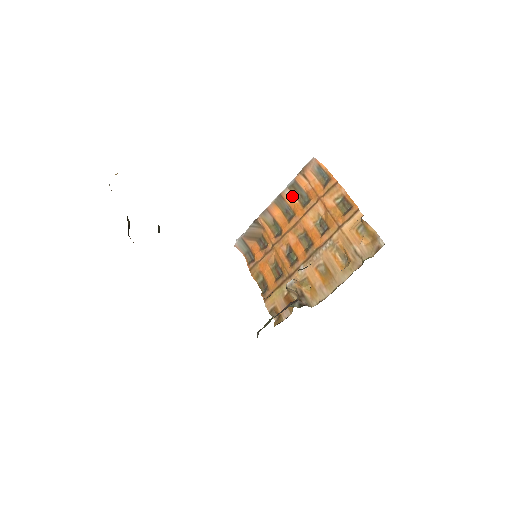
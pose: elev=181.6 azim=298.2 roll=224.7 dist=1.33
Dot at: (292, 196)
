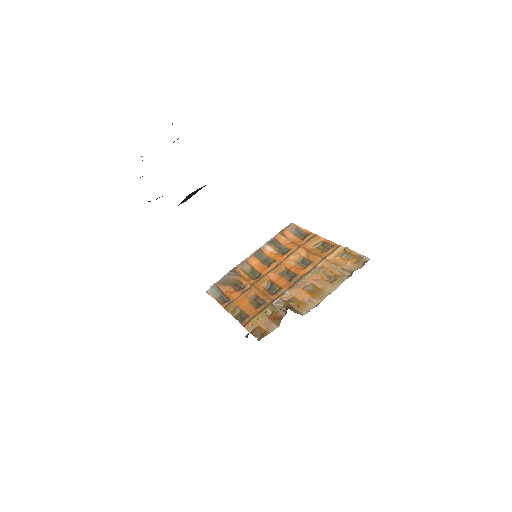
Dot at: (271, 249)
